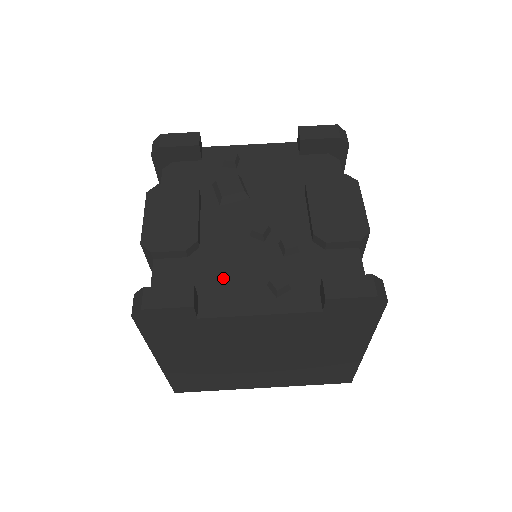
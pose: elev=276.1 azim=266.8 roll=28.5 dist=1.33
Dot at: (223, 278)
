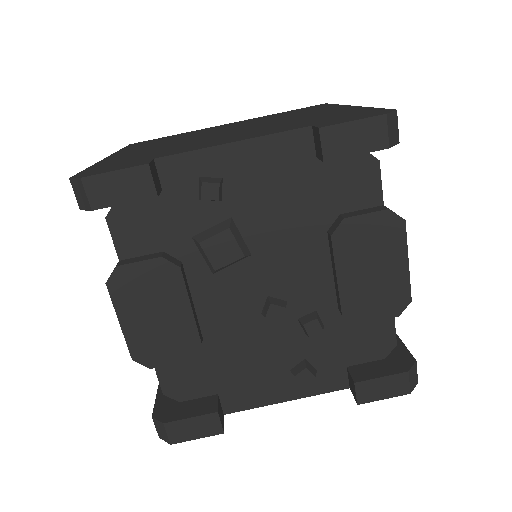
Dot at: (240, 371)
